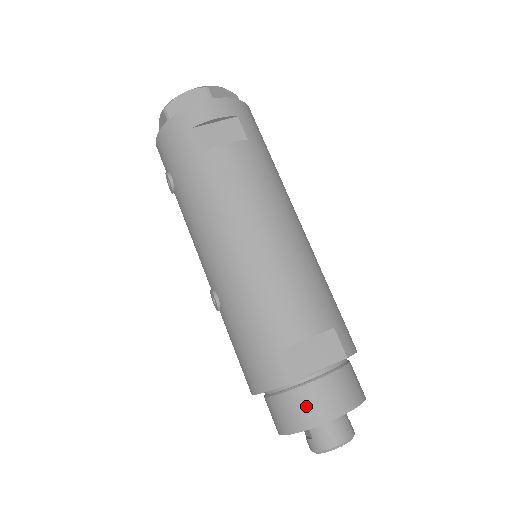
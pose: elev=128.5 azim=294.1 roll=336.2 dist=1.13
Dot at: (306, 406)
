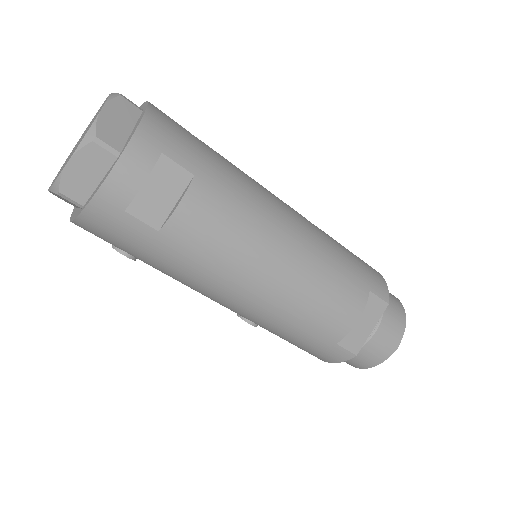
Dot at: (372, 354)
